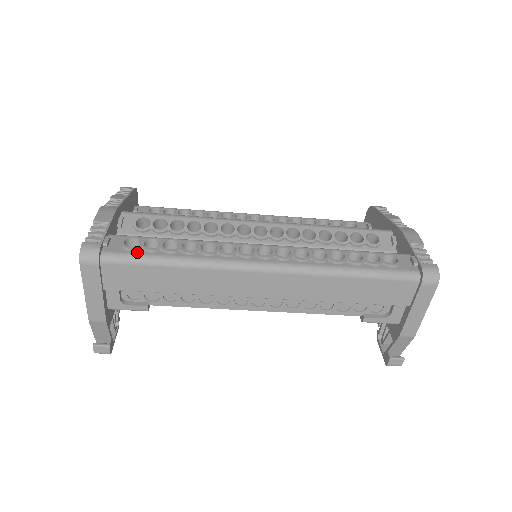
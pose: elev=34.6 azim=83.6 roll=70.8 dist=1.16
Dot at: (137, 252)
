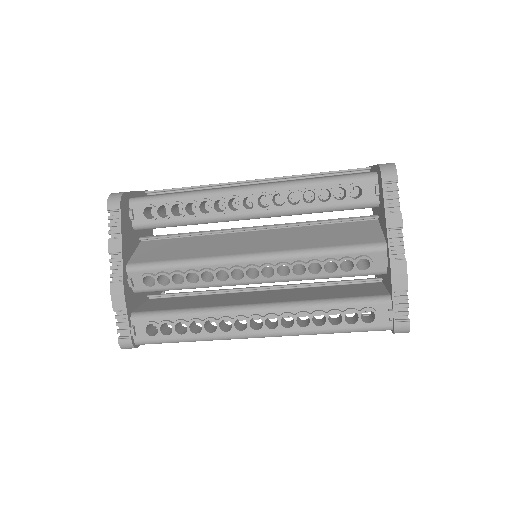
Dot at: (159, 338)
